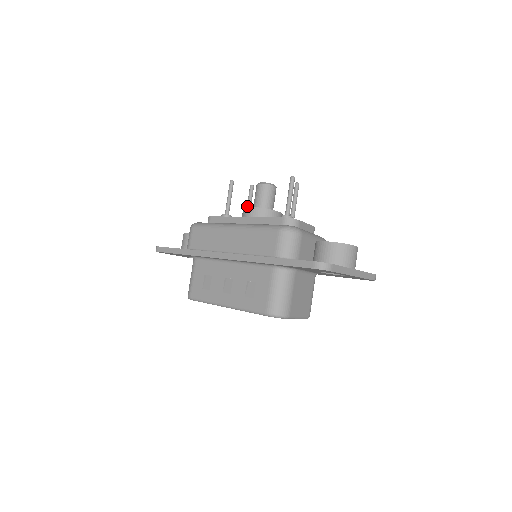
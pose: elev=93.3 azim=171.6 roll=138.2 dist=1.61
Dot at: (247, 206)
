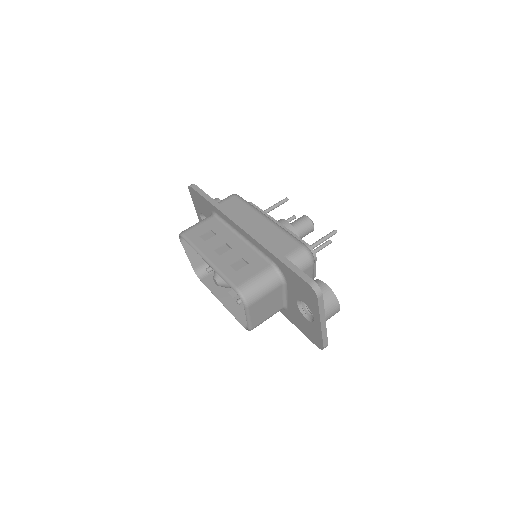
Dot at: occluded
